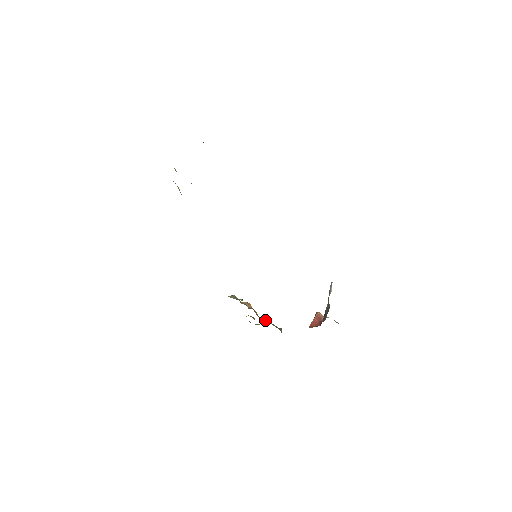
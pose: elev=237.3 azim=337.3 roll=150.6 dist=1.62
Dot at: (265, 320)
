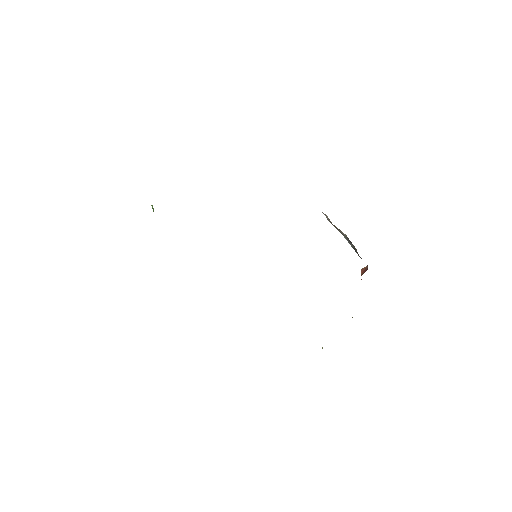
Dot at: occluded
